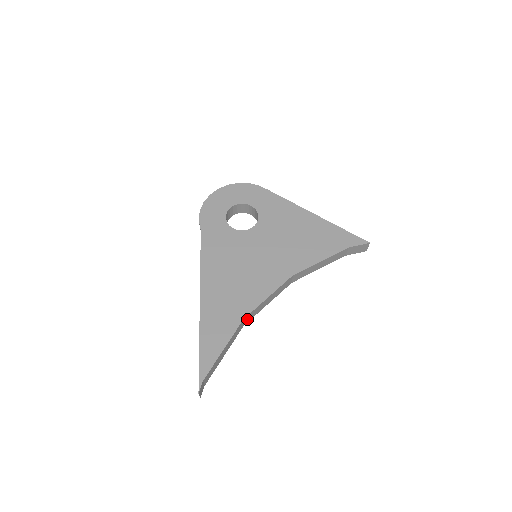
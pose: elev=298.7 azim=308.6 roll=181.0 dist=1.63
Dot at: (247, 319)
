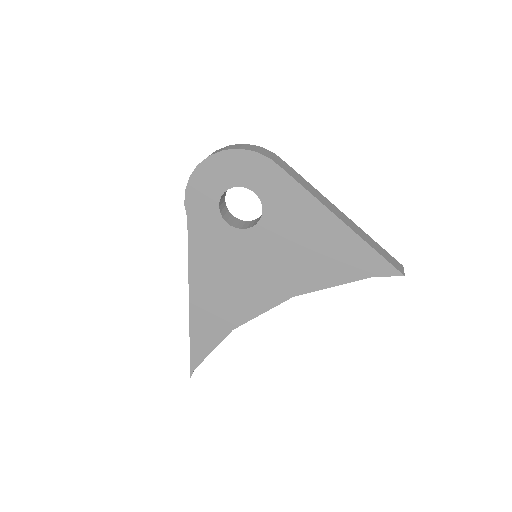
Dot at: occluded
